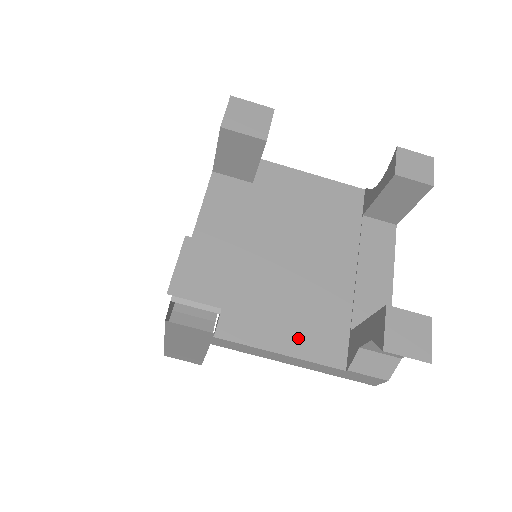
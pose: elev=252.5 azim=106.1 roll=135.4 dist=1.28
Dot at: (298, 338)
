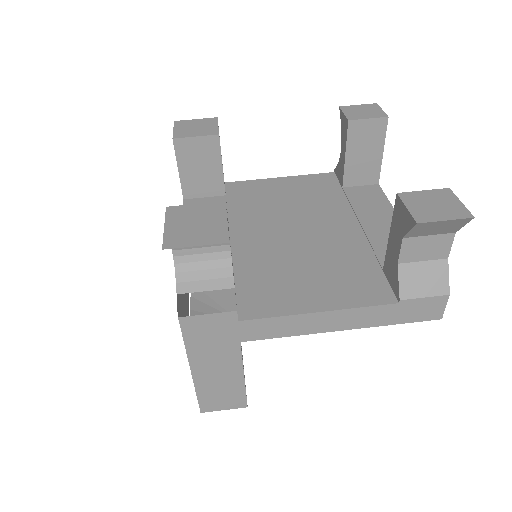
Dot at: (331, 293)
